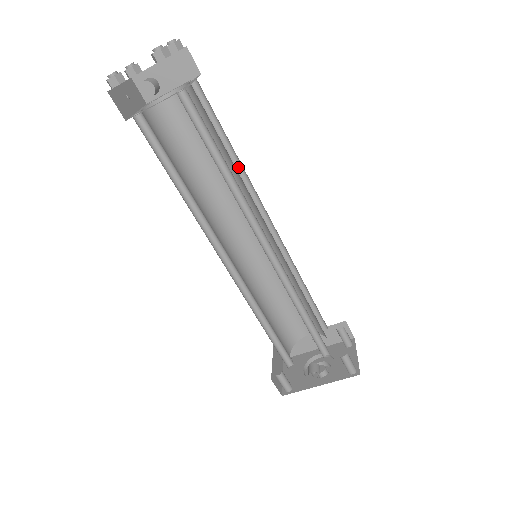
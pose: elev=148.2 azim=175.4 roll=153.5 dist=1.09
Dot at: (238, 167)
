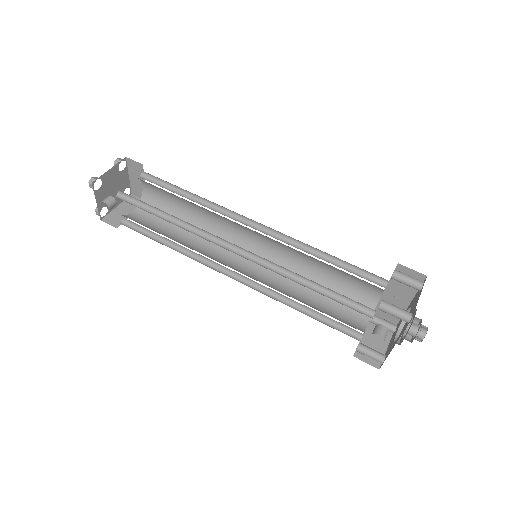
Dot at: (204, 200)
